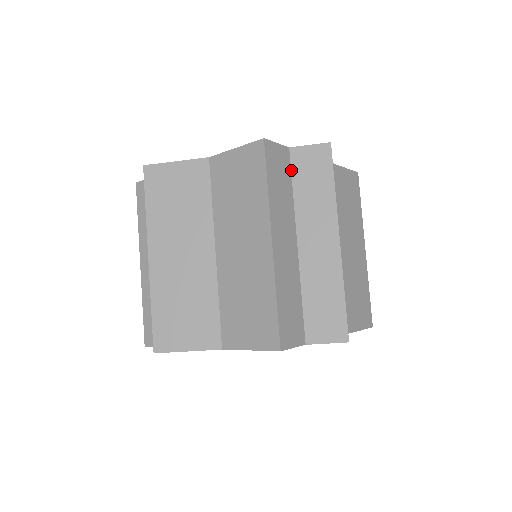
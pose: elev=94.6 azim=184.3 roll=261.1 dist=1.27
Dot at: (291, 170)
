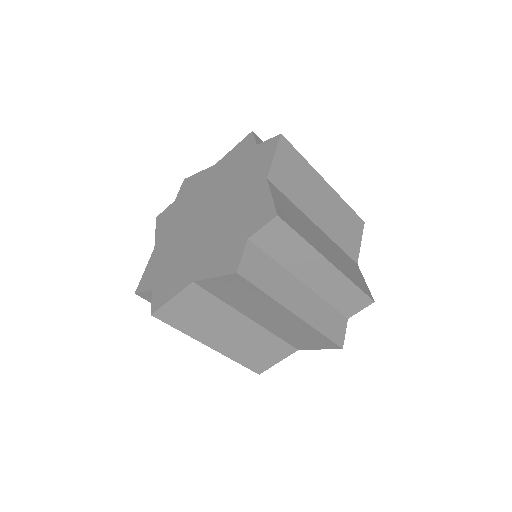
Dot at: (262, 250)
